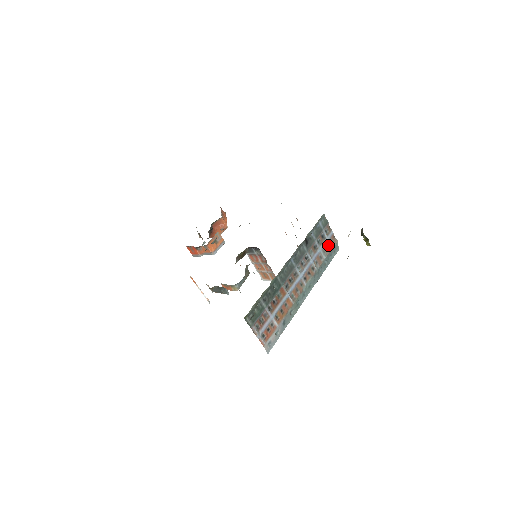
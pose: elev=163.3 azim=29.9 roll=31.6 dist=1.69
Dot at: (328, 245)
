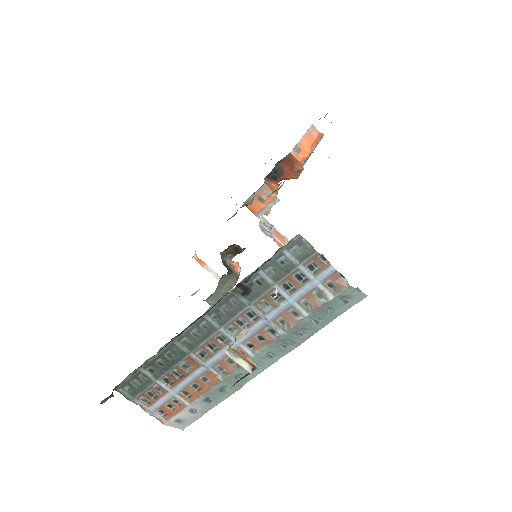
Dot at: (320, 292)
